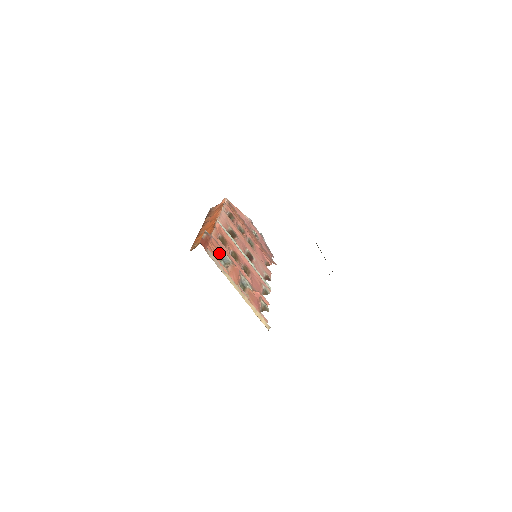
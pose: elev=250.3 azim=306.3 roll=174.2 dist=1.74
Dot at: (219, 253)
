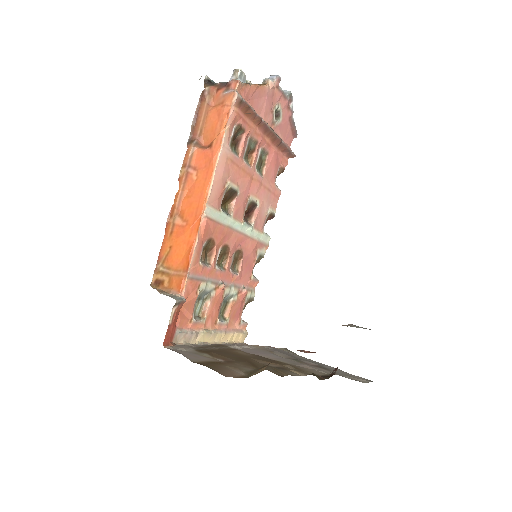
Dot at: (196, 299)
